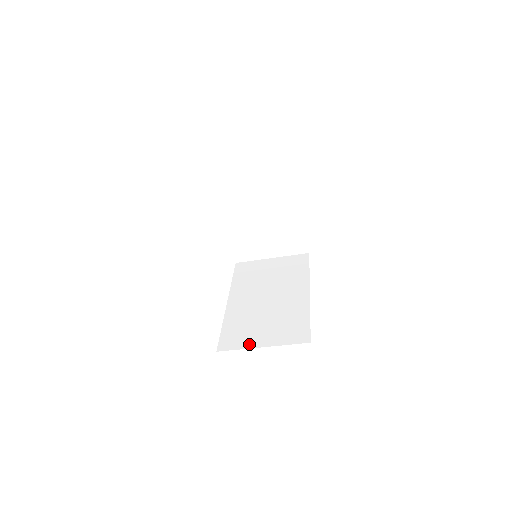
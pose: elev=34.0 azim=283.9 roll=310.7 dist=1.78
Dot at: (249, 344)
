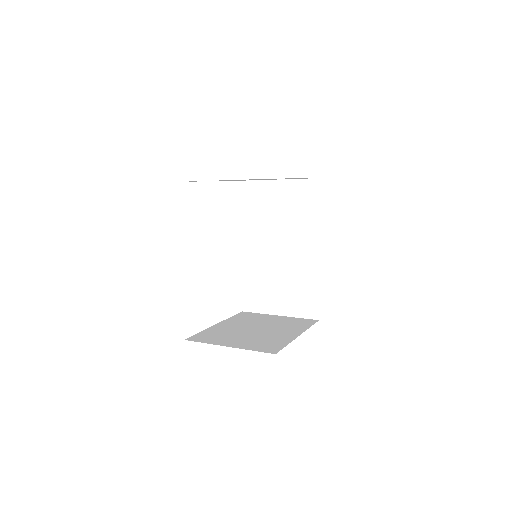
Dot at: (268, 309)
